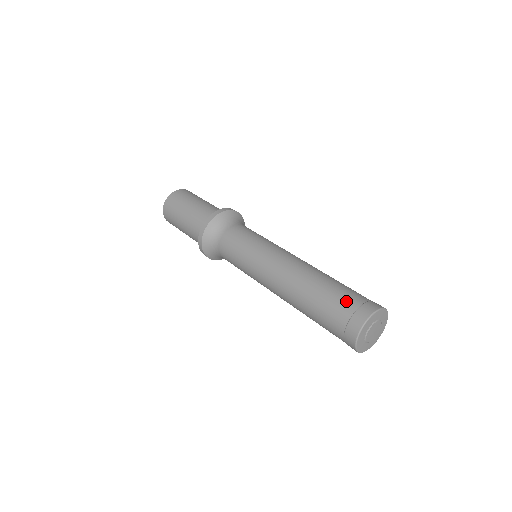
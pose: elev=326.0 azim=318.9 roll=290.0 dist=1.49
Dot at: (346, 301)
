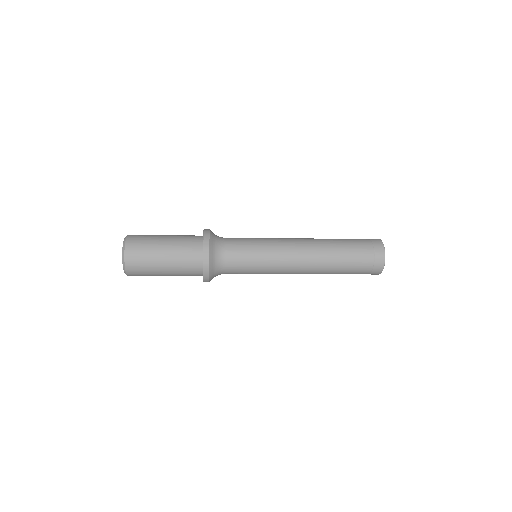
Dot at: (359, 239)
